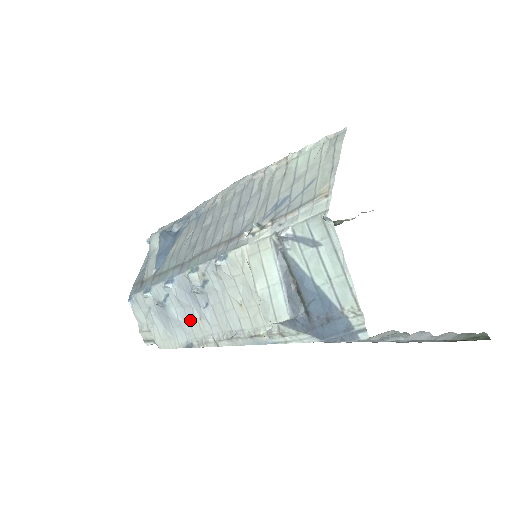
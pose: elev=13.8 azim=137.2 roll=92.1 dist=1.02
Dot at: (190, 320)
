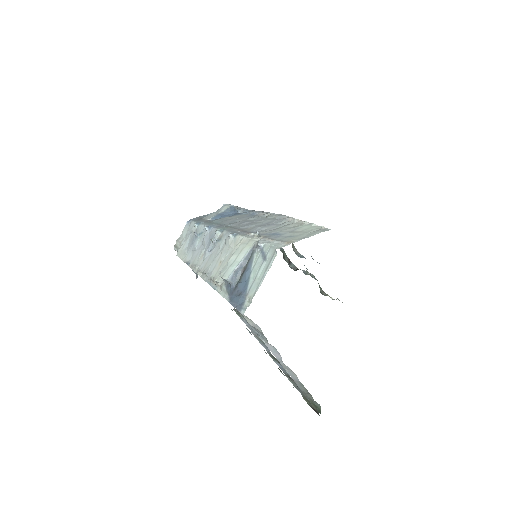
Dot at: (199, 252)
